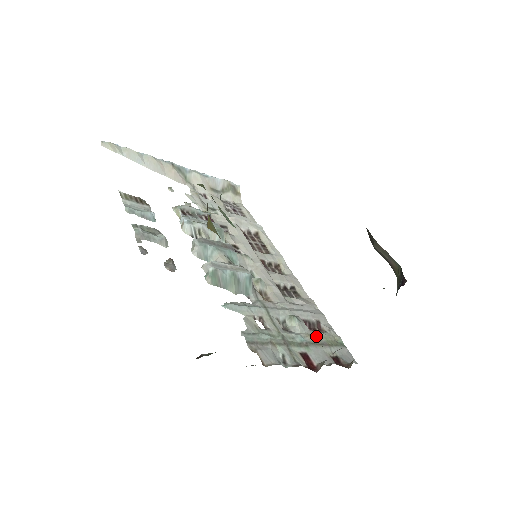
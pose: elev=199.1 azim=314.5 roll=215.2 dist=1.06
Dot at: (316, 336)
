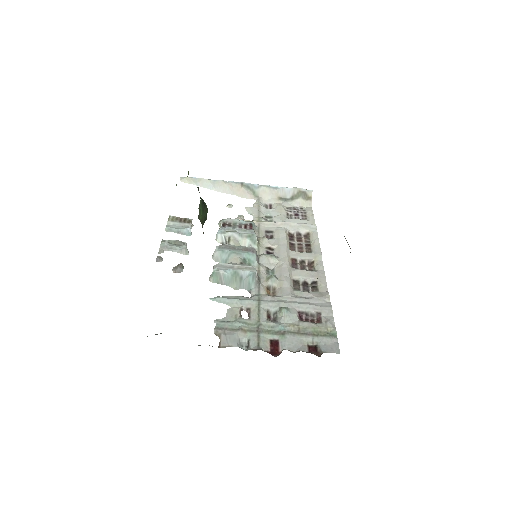
Dot at: (302, 326)
